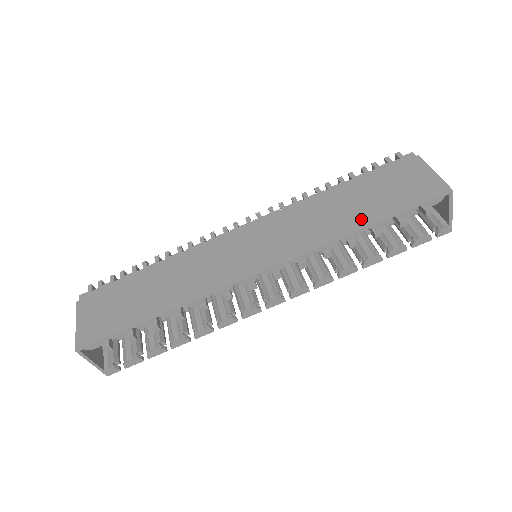
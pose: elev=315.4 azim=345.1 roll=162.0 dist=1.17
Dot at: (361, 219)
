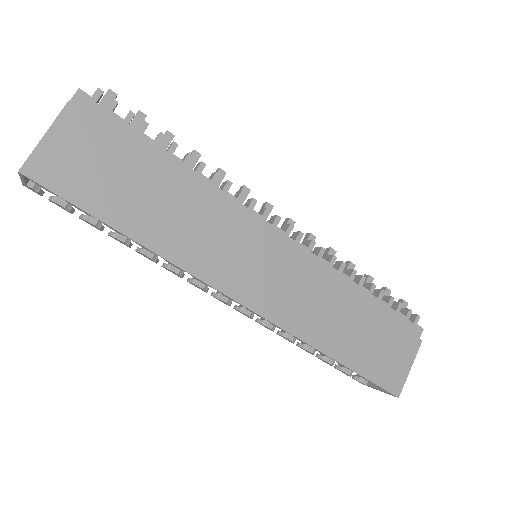
Dot at: (342, 349)
